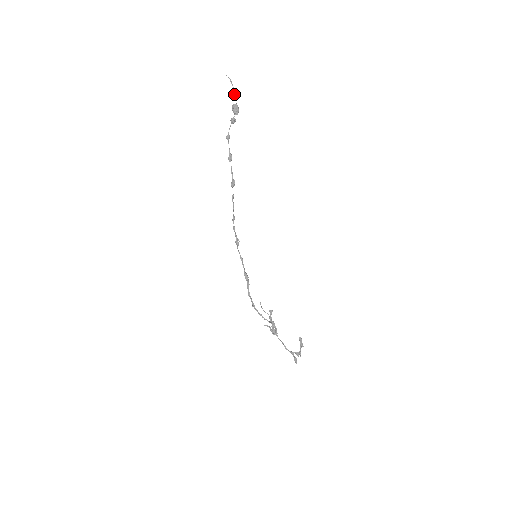
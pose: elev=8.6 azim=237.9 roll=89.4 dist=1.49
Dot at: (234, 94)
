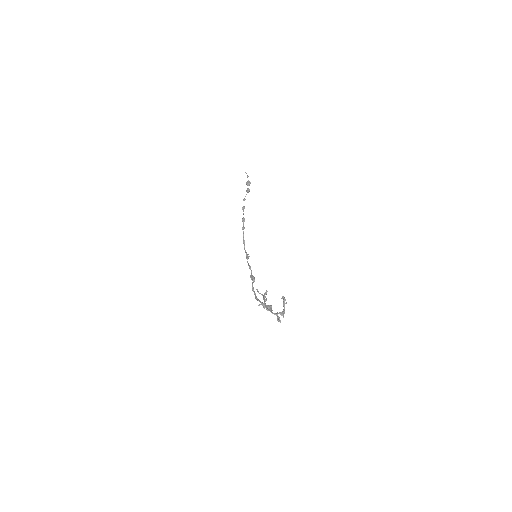
Dot at: (247, 176)
